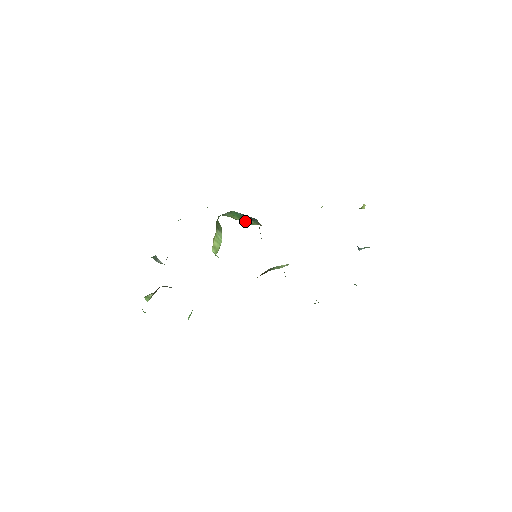
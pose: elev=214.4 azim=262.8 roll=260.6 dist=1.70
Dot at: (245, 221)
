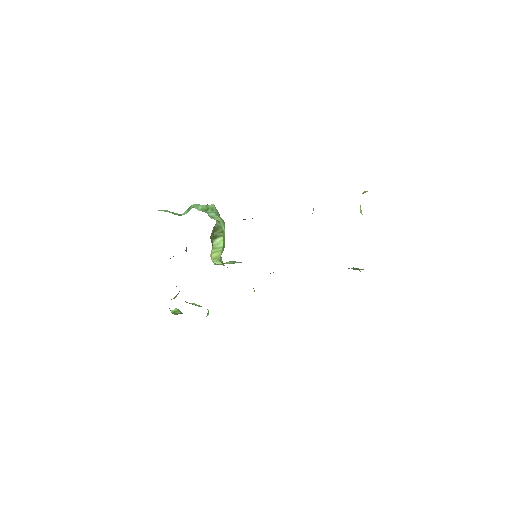
Dot at: occluded
